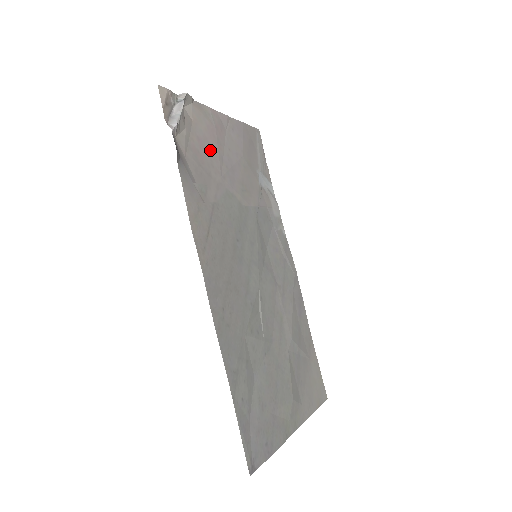
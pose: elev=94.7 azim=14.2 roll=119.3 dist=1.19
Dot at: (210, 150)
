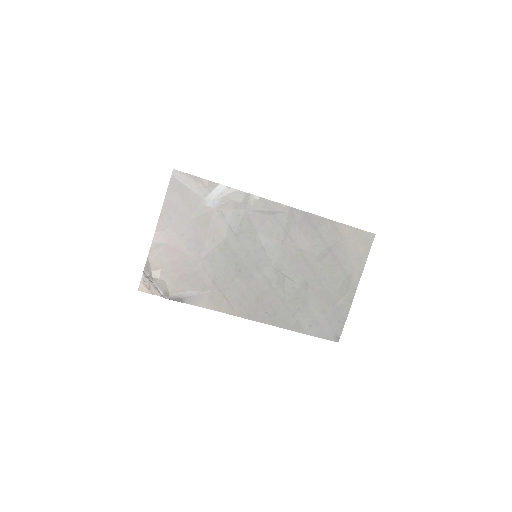
Dot at: (181, 262)
